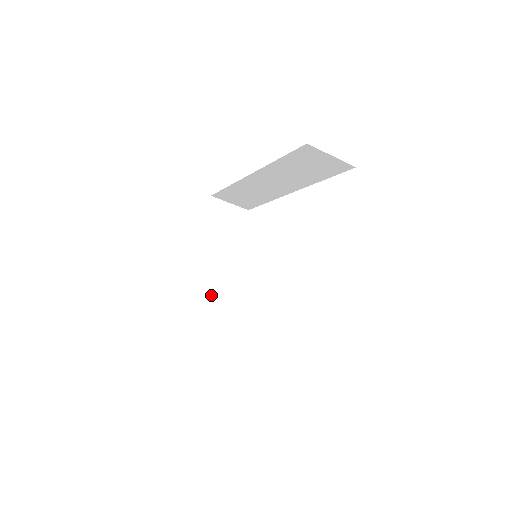
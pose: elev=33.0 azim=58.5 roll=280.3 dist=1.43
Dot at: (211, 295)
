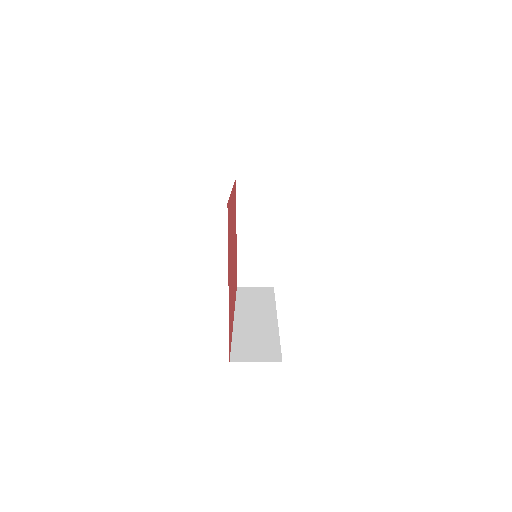
Dot at: (258, 261)
